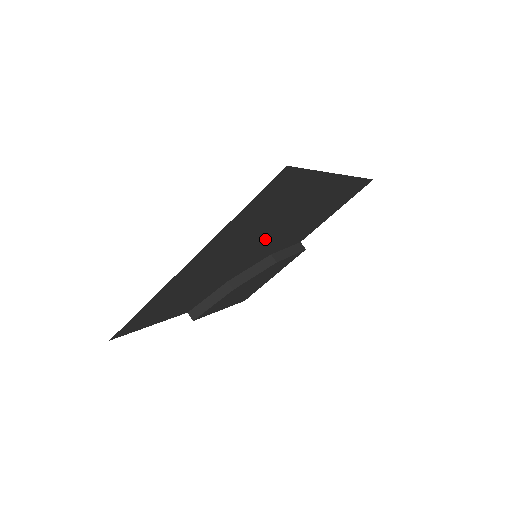
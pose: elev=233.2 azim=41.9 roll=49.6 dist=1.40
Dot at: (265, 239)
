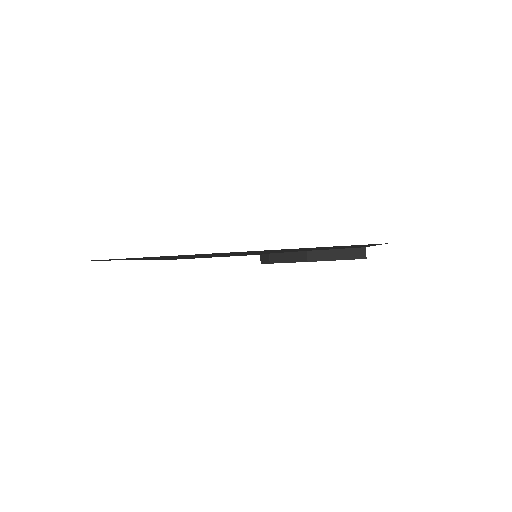
Dot at: occluded
